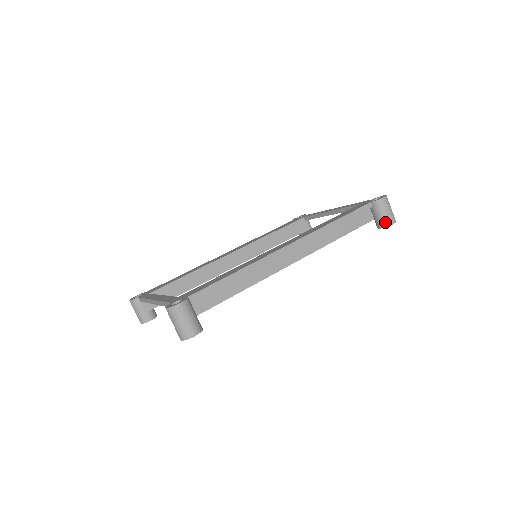
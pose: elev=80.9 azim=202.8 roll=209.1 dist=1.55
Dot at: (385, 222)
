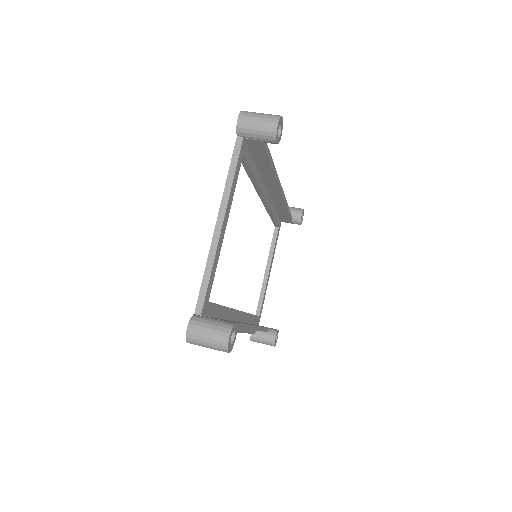
Dot at: (299, 209)
